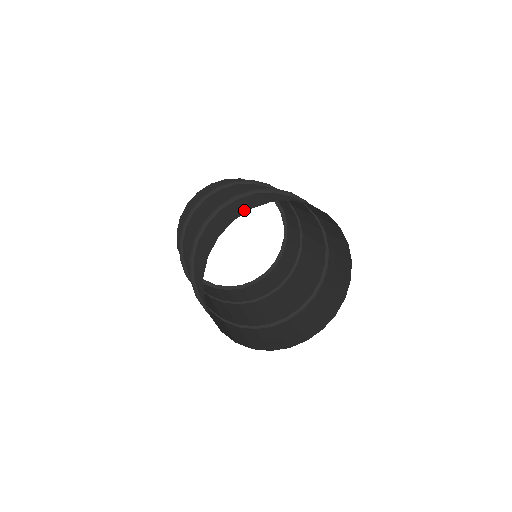
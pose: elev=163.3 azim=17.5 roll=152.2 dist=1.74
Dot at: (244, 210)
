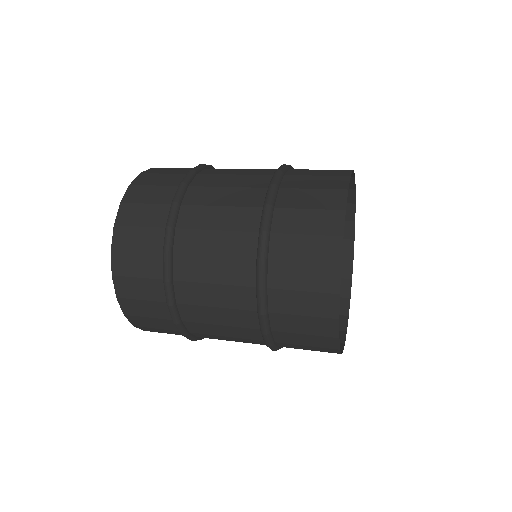
Dot at: (335, 217)
